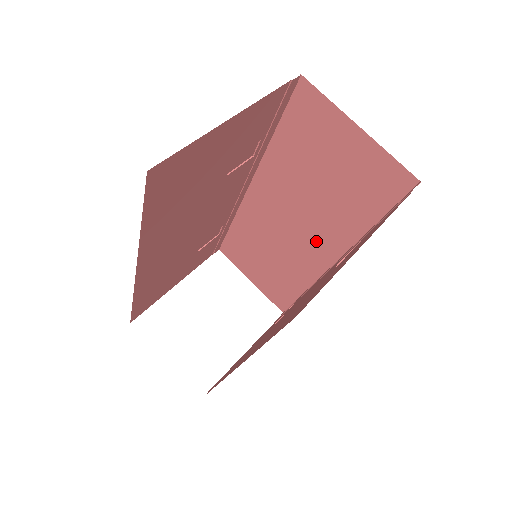
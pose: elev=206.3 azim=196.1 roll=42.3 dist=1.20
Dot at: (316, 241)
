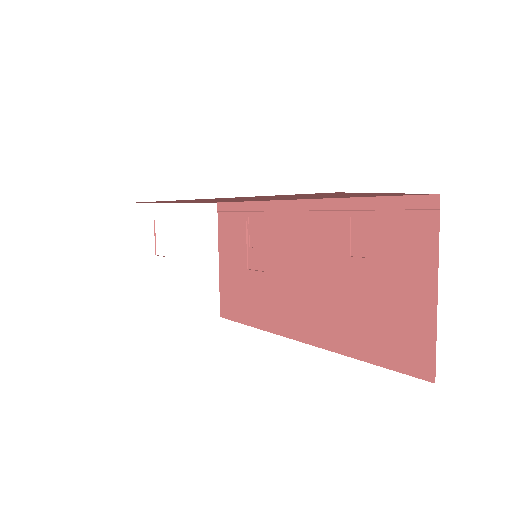
Dot at: occluded
